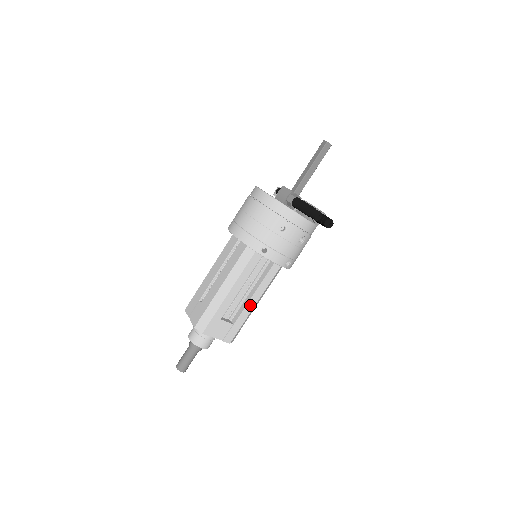
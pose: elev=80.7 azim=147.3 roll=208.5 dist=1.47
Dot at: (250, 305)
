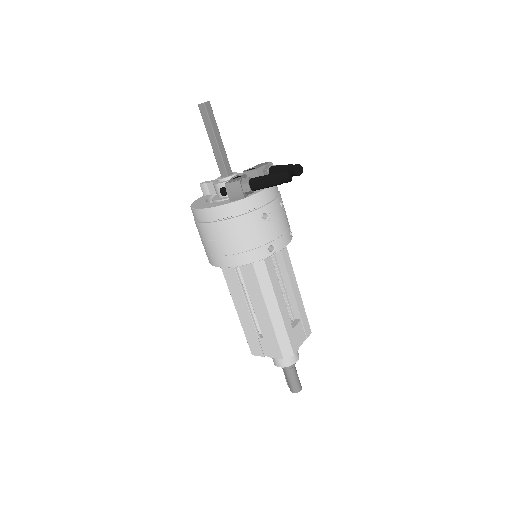
Dot at: (296, 293)
